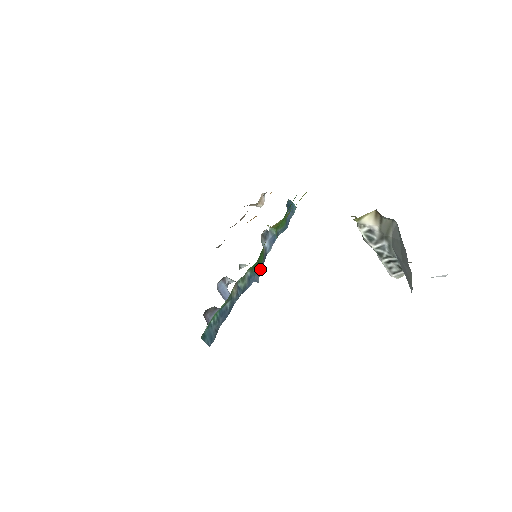
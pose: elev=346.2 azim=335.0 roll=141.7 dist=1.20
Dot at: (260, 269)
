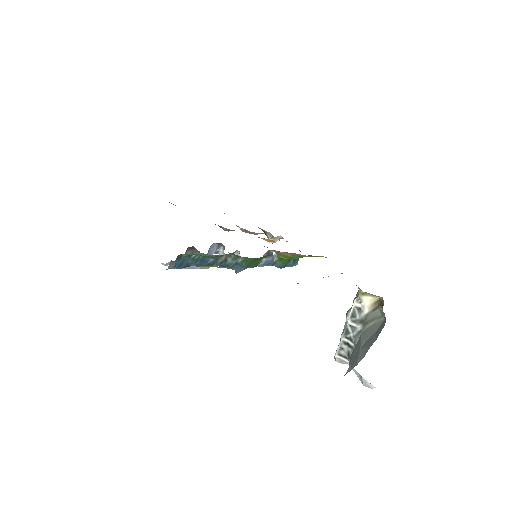
Dot at: (246, 268)
